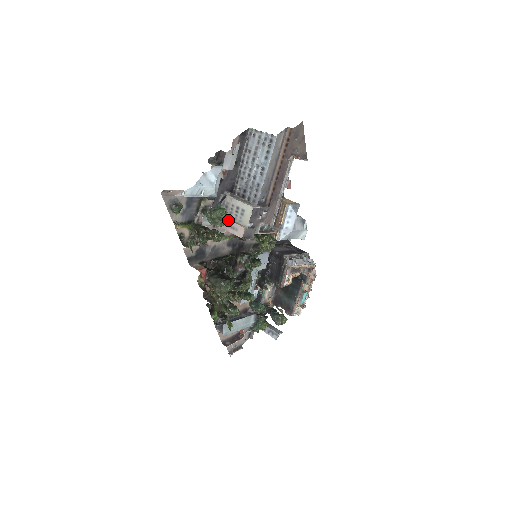
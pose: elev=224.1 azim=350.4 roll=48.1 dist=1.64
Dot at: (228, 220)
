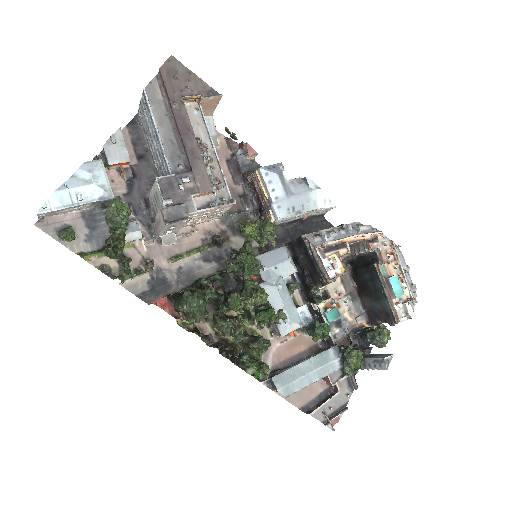
Dot at: (155, 219)
